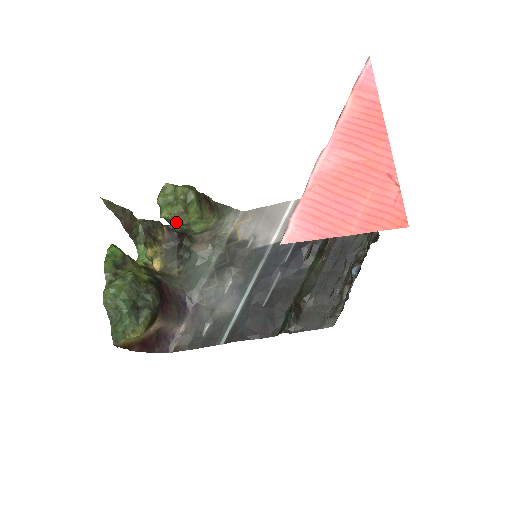
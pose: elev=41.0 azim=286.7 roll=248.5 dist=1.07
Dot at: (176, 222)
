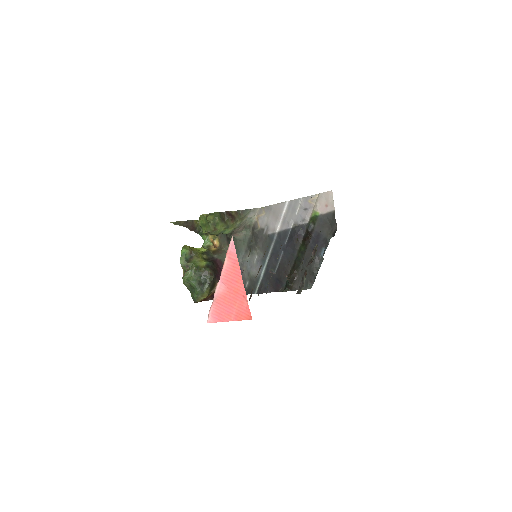
Dot at: (212, 234)
